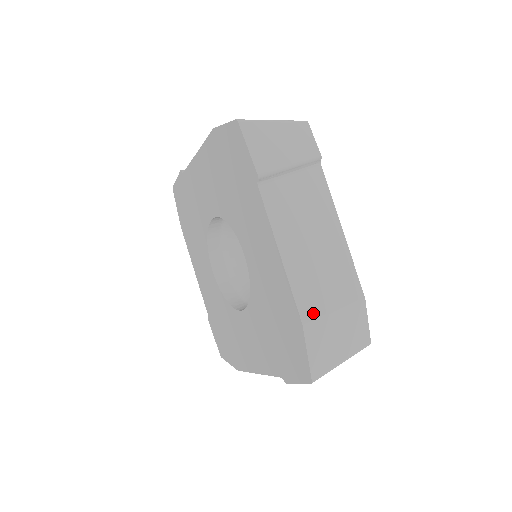
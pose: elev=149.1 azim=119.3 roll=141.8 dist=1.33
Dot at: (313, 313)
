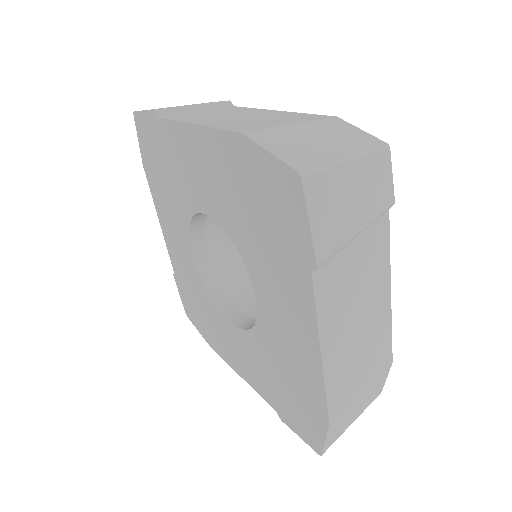
Dot at: (342, 405)
